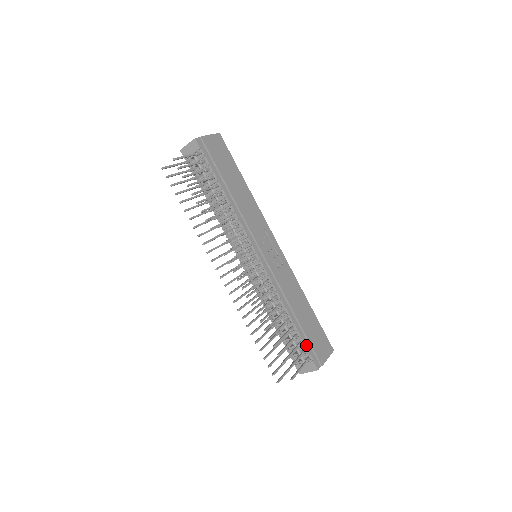
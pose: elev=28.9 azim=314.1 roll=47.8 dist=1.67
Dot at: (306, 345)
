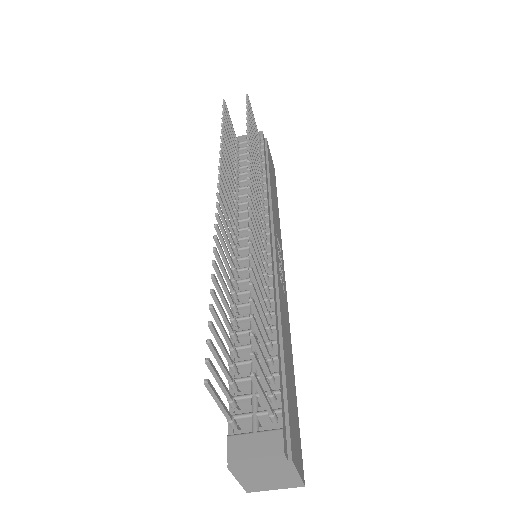
Dot at: (281, 393)
